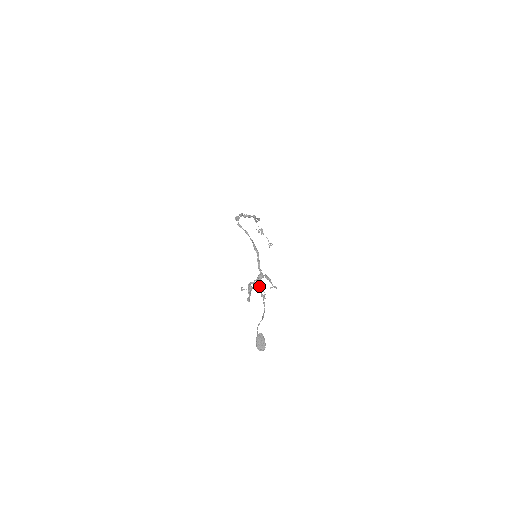
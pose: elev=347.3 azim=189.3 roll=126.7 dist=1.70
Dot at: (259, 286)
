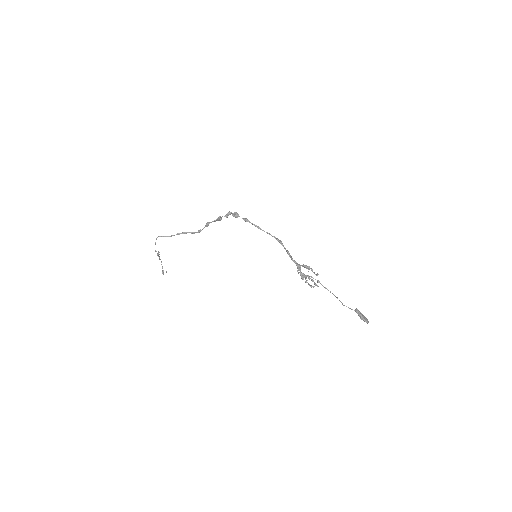
Dot at: occluded
